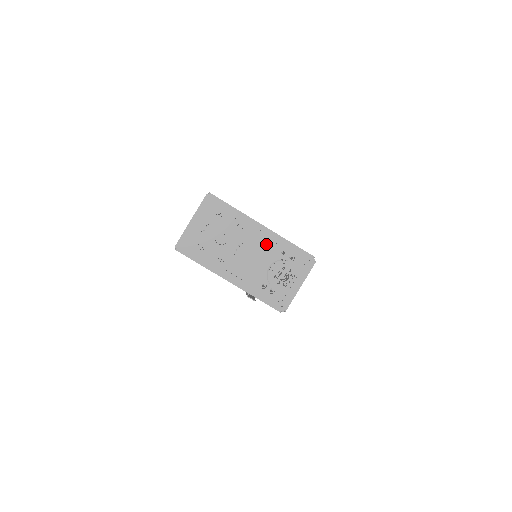
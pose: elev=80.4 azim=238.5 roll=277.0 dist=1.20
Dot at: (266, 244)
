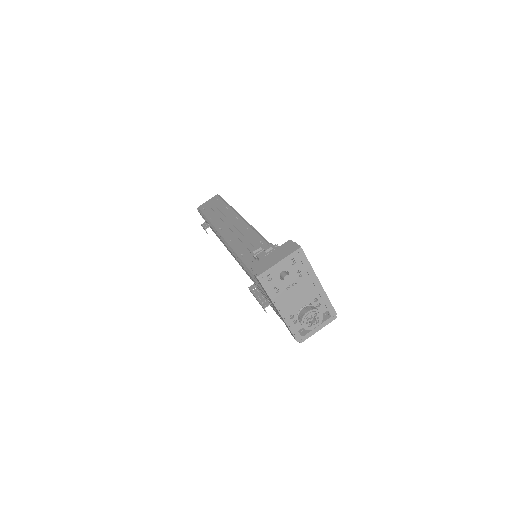
Dot at: (309, 290)
